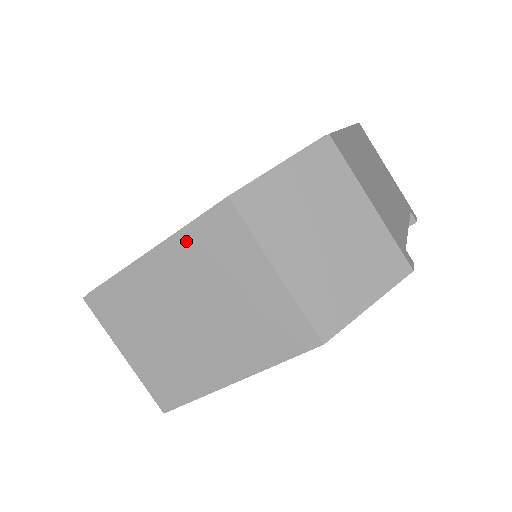
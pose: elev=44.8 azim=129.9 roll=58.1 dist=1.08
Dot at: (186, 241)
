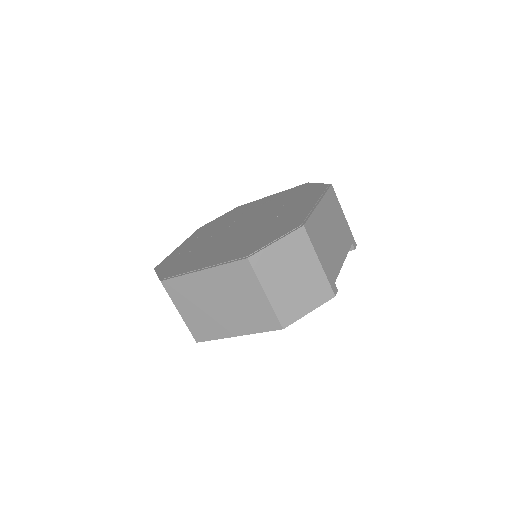
Dot at: (223, 270)
